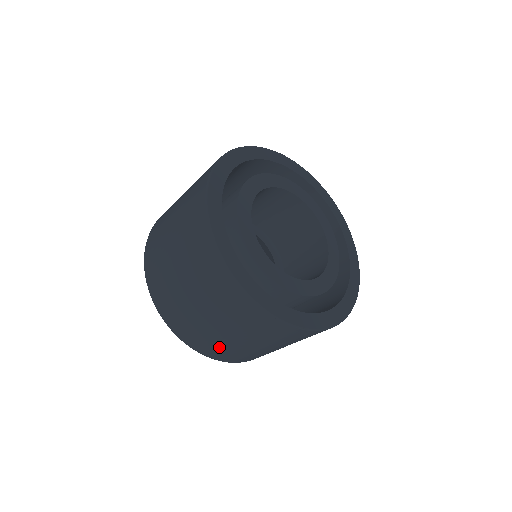
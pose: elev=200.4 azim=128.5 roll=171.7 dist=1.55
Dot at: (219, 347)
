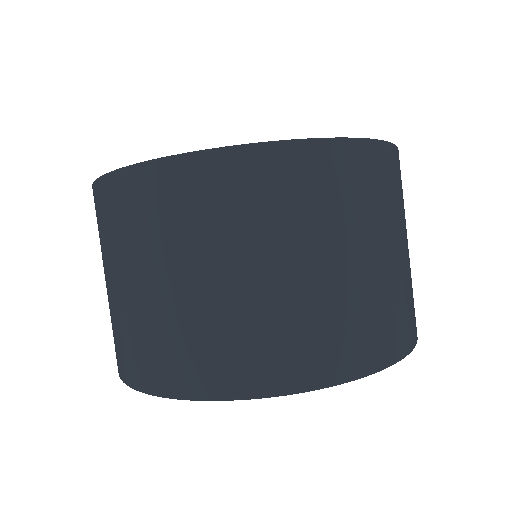
Dot at: (177, 340)
